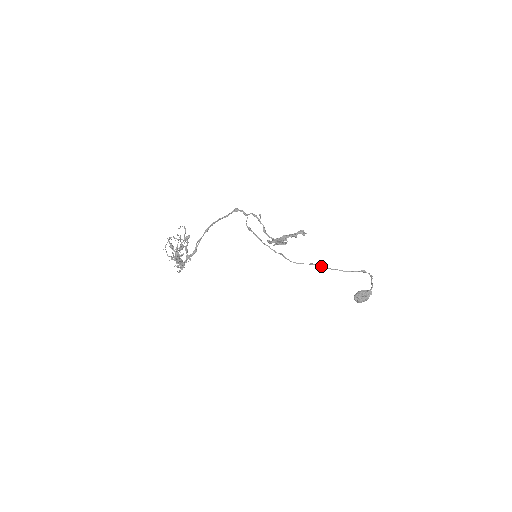
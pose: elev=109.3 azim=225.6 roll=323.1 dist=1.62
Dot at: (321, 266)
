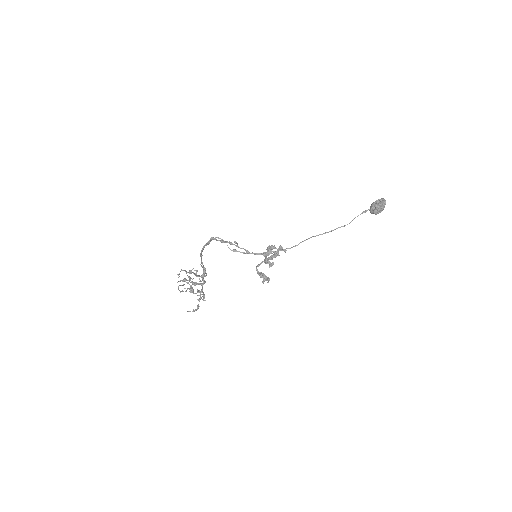
Dot at: occluded
